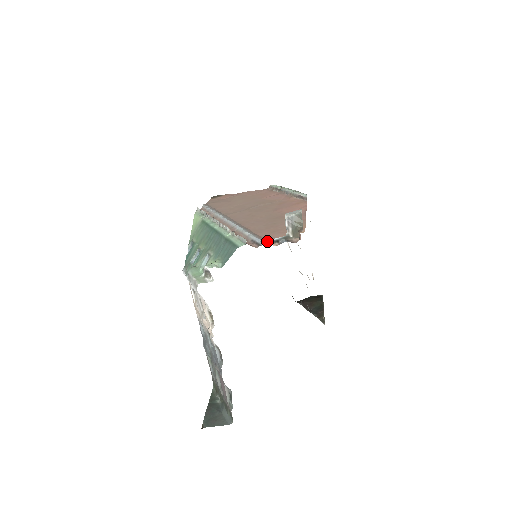
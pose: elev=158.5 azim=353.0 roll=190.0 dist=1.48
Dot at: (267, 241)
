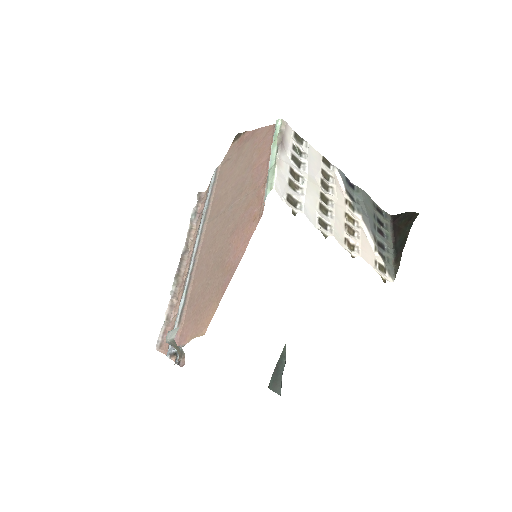
Dot at: (169, 352)
